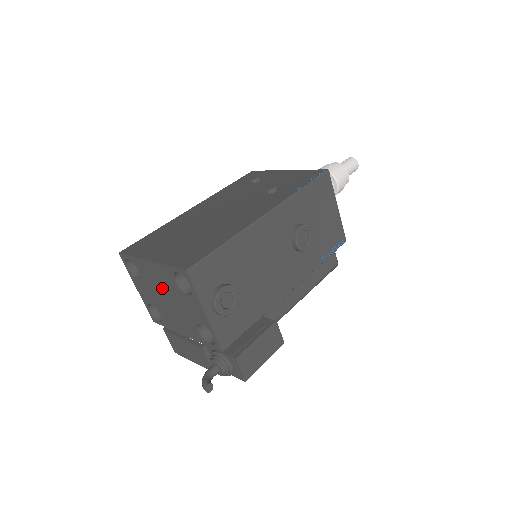
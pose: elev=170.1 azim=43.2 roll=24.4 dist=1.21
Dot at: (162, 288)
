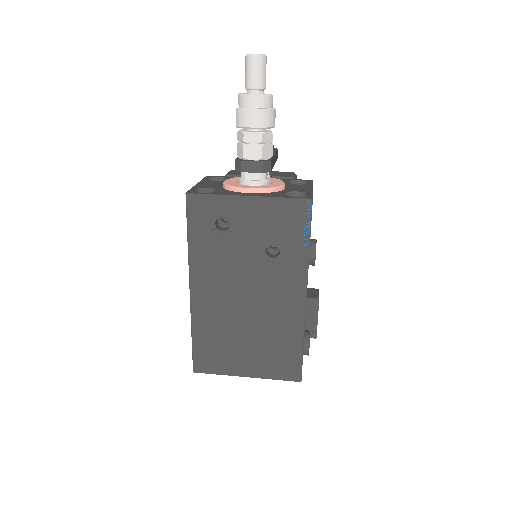
Dot at: occluded
